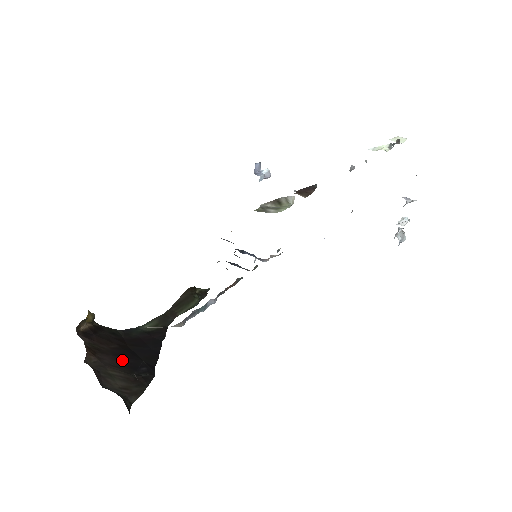
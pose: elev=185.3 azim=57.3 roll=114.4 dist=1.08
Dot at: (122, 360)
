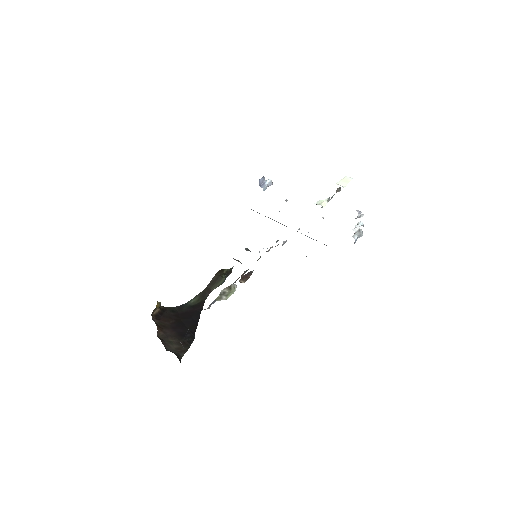
Dot at: (177, 331)
